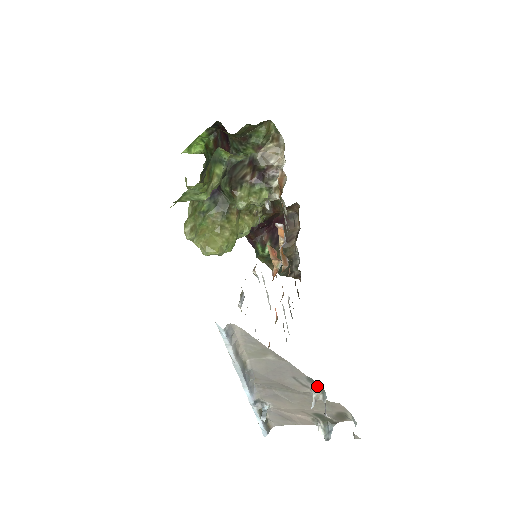
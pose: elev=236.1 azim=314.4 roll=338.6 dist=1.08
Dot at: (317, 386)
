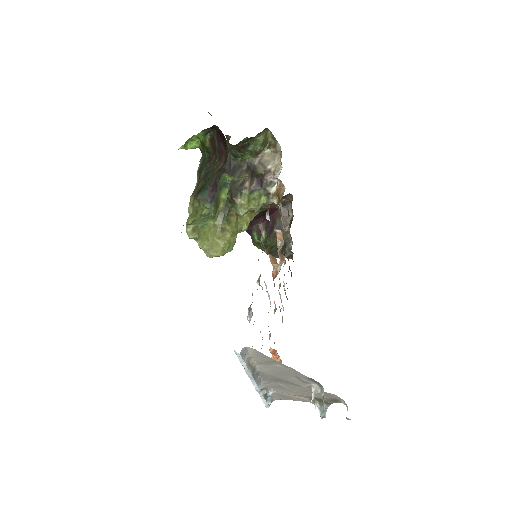
Dot at: (316, 383)
